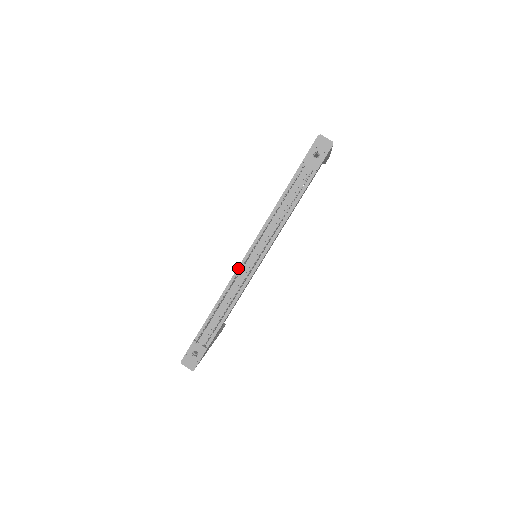
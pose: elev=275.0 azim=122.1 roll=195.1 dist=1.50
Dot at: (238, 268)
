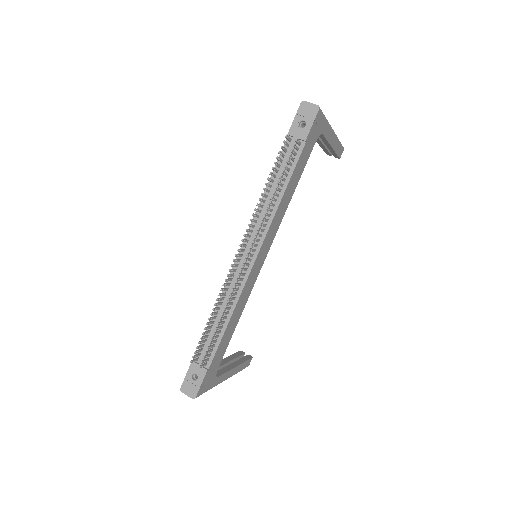
Dot at: (232, 268)
